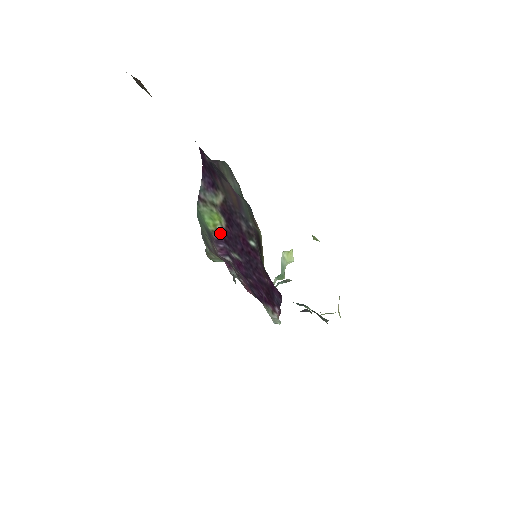
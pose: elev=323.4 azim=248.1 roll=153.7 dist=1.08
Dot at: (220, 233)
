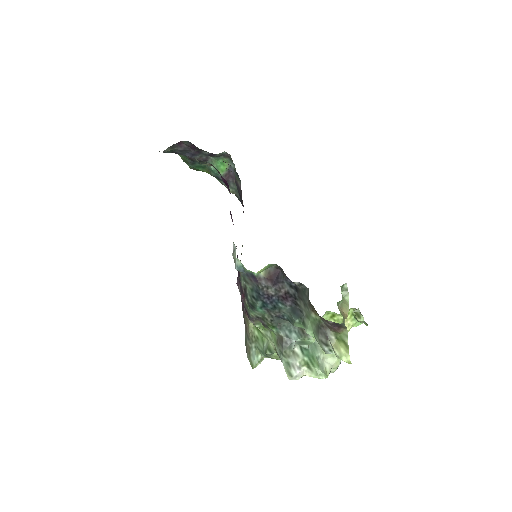
Dot at: occluded
